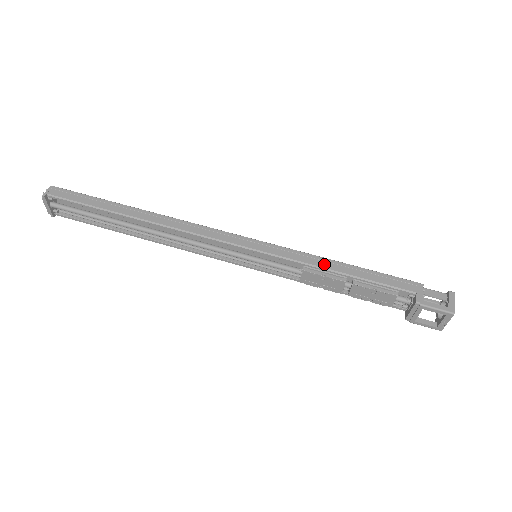
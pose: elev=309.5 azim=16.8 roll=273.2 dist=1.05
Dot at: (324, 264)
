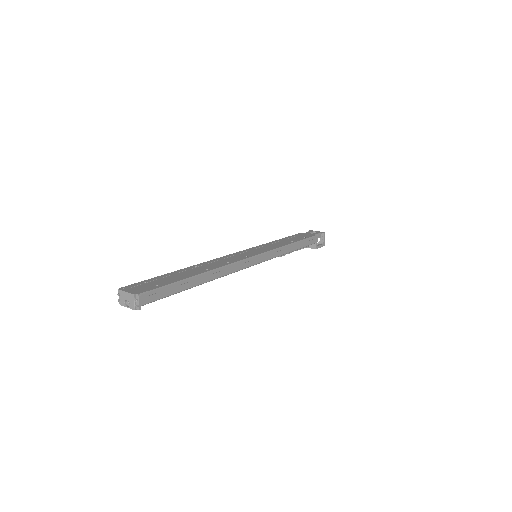
Dot at: (290, 250)
